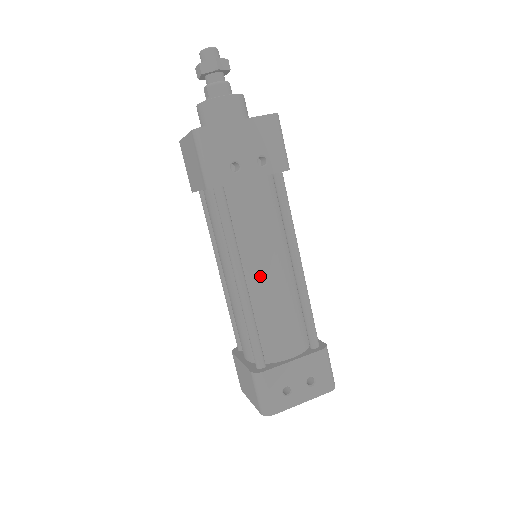
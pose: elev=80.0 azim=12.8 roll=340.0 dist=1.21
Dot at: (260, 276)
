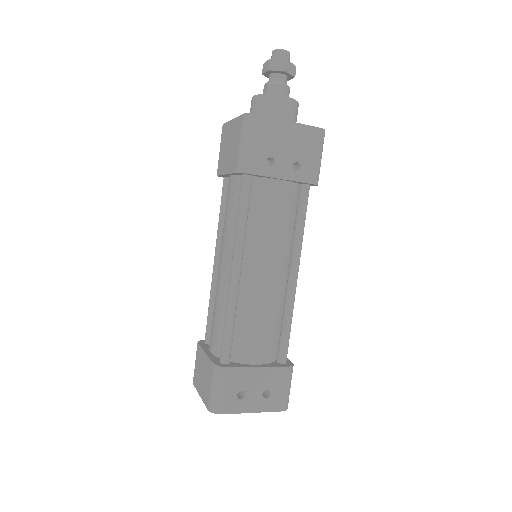
Dot at: (256, 274)
